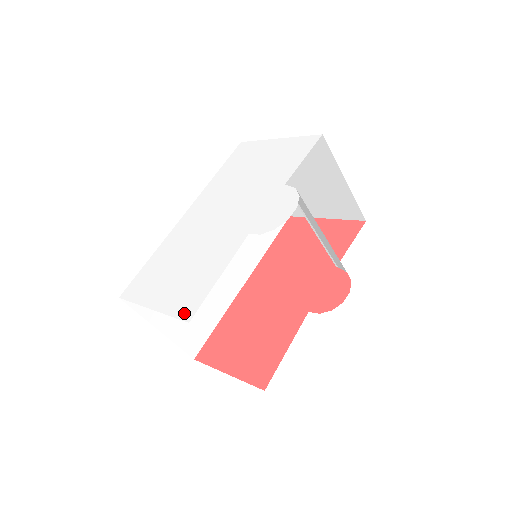
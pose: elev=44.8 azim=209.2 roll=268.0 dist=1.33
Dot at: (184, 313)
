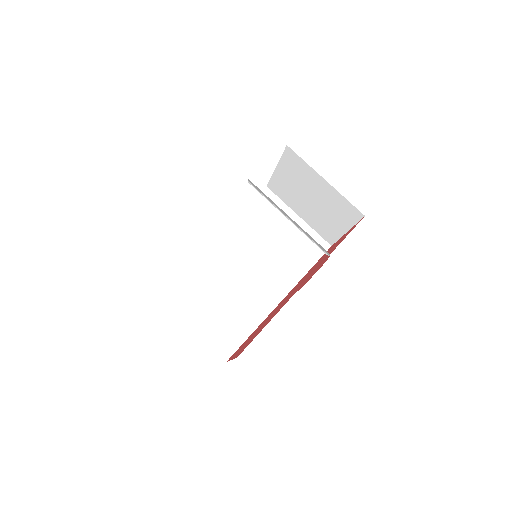
Dot at: occluded
